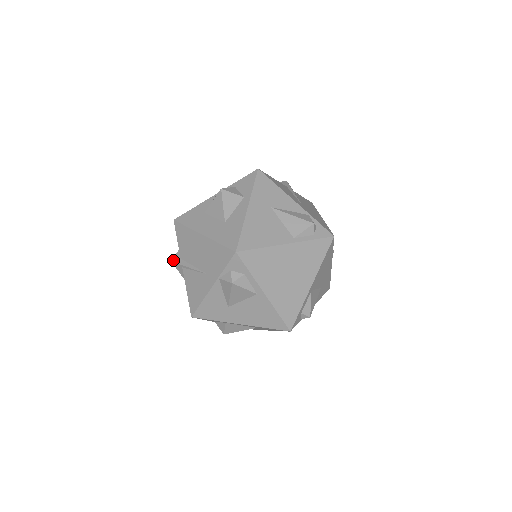
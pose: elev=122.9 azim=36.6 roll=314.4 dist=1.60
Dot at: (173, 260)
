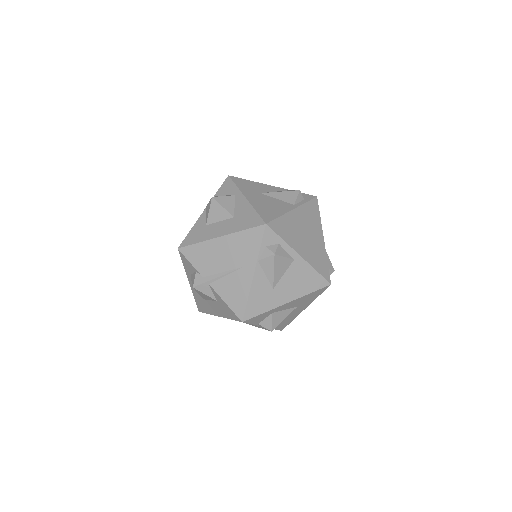
Dot at: (195, 285)
